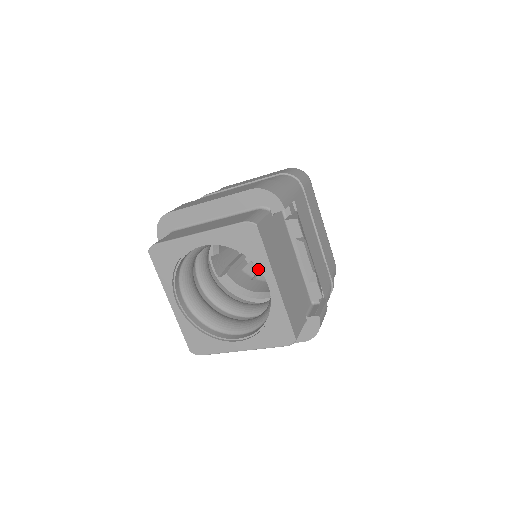
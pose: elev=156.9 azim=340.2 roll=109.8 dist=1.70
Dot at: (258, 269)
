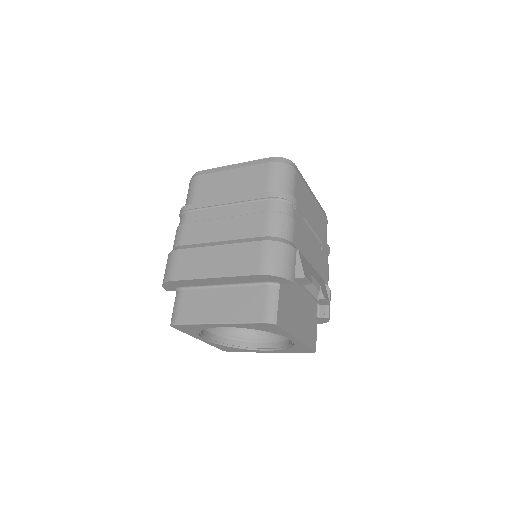
Dot at: occluded
